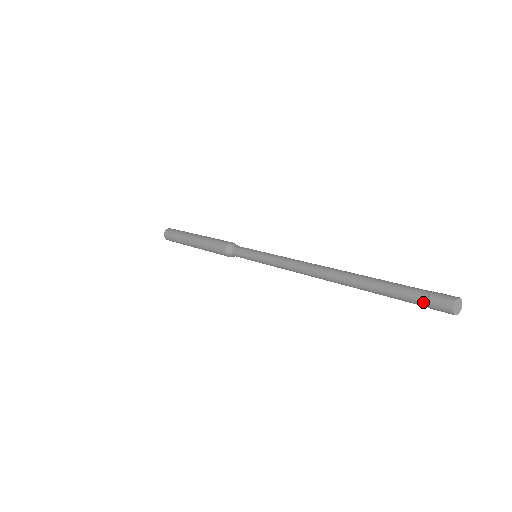
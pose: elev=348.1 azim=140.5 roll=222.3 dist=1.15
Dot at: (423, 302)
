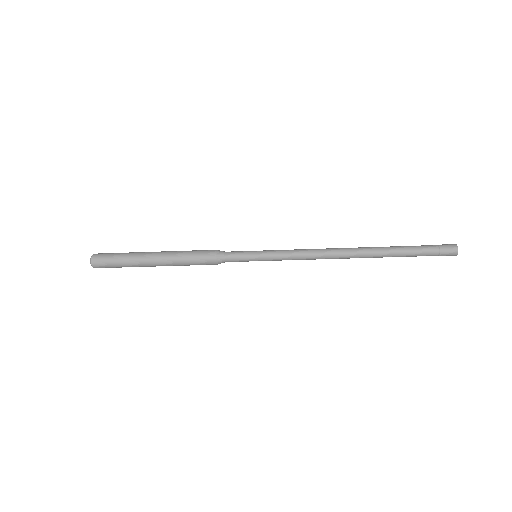
Dot at: (436, 247)
